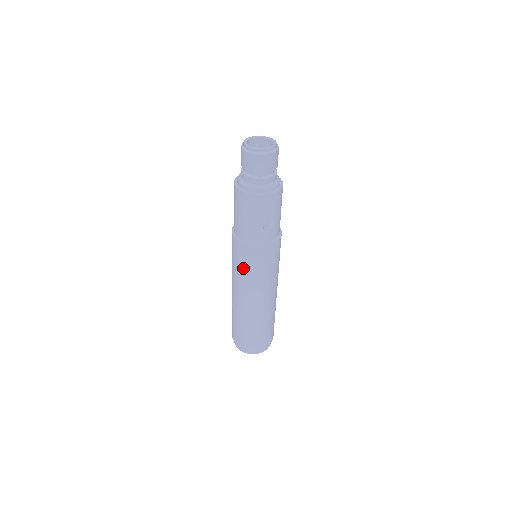
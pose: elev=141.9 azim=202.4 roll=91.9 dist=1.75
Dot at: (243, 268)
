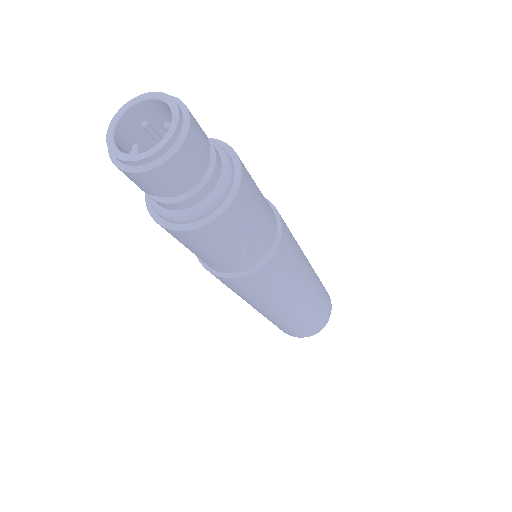
Dot at: (238, 293)
